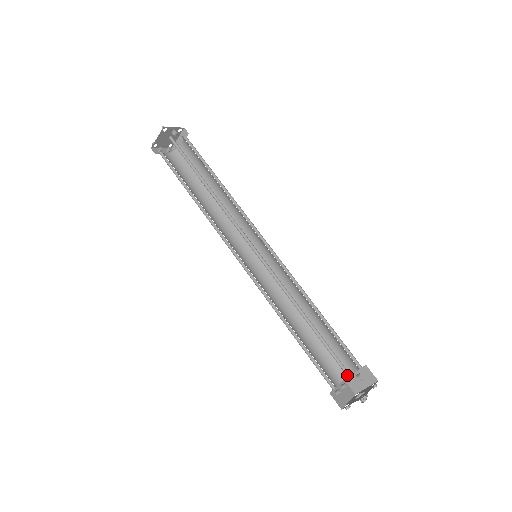
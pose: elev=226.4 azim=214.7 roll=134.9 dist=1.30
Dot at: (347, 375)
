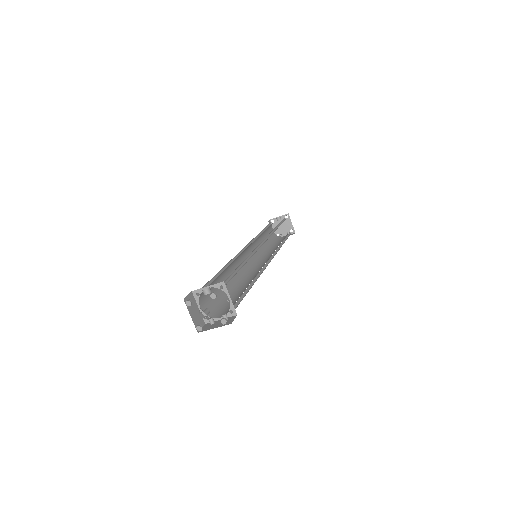
Dot at: (201, 294)
